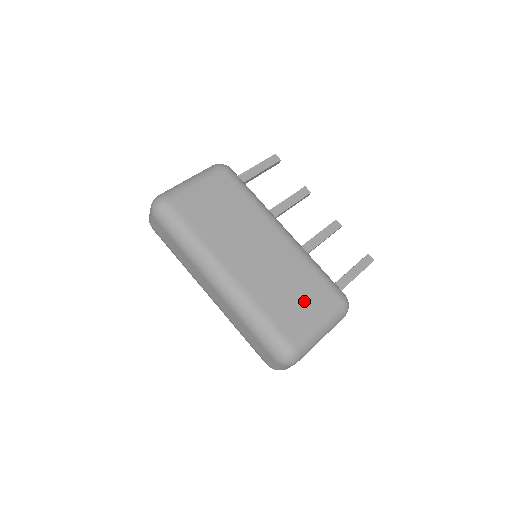
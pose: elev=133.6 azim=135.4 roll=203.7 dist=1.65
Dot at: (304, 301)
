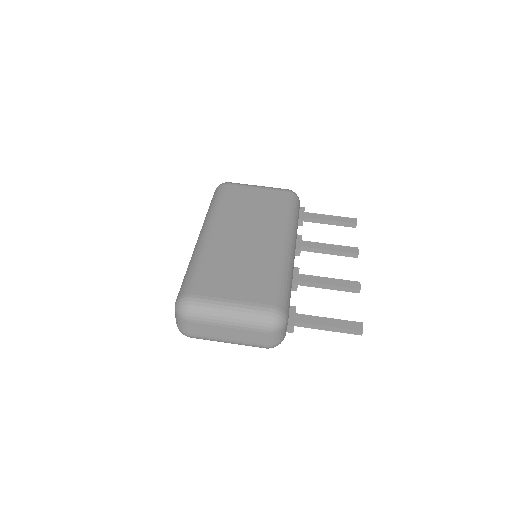
Dot at: (239, 283)
